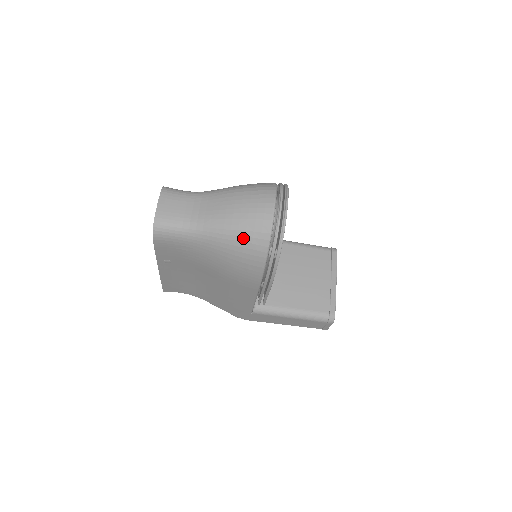
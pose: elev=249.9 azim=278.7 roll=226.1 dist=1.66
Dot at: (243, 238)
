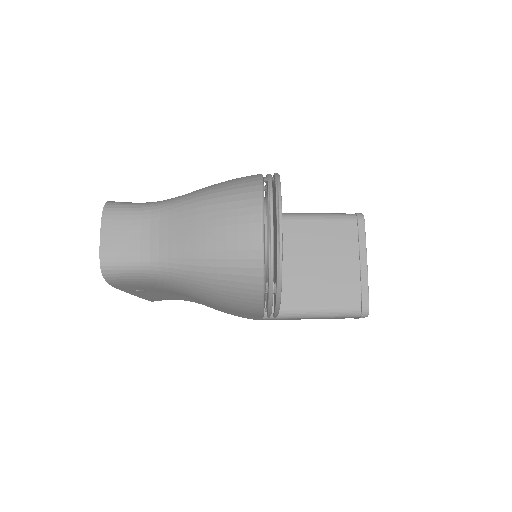
Dot at: (225, 276)
